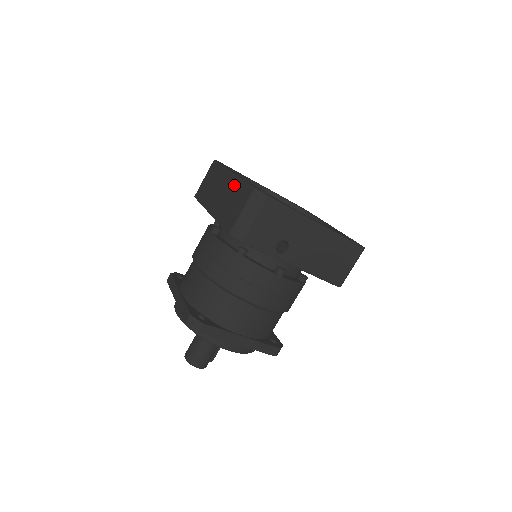
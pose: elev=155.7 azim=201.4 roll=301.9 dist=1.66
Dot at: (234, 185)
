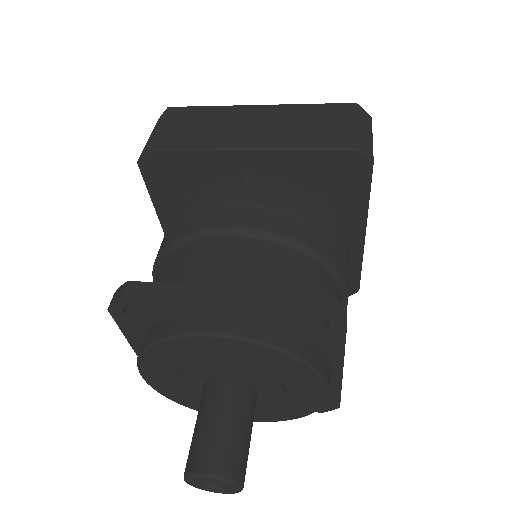
Dot at: (290, 111)
